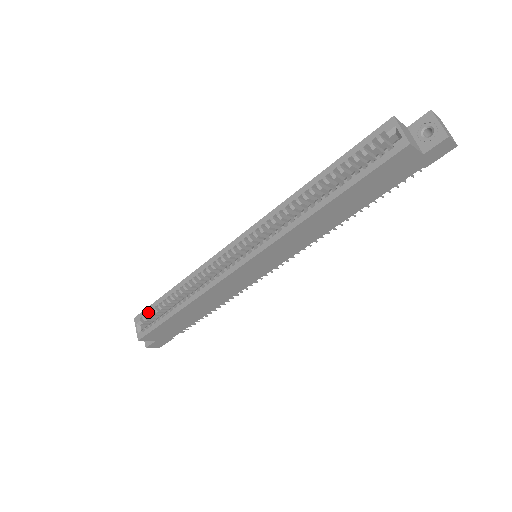
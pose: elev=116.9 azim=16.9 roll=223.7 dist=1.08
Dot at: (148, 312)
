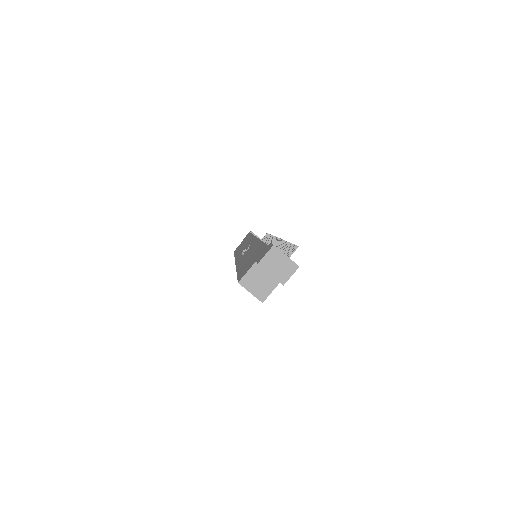
Dot at: occluded
